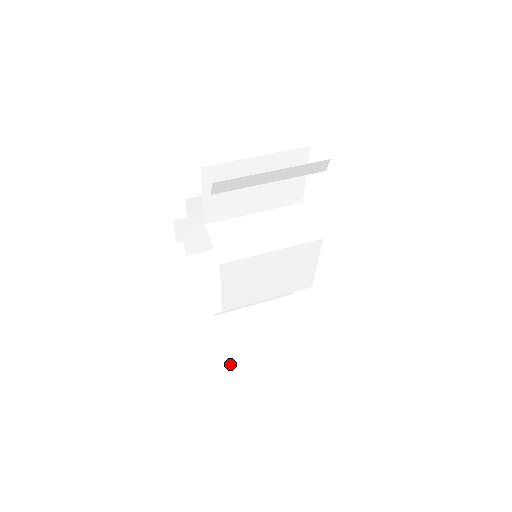
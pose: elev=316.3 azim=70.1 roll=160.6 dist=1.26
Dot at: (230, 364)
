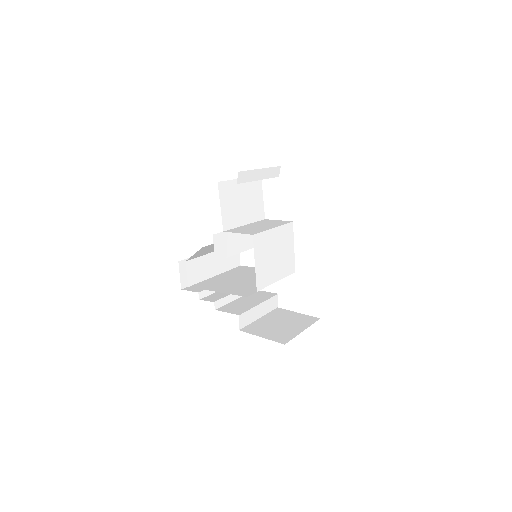
Dot at: occluded
